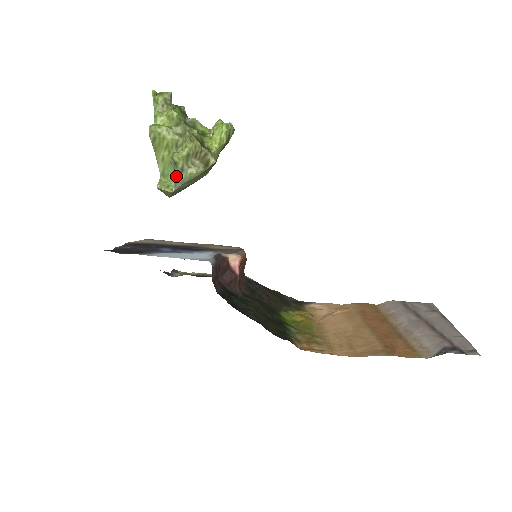
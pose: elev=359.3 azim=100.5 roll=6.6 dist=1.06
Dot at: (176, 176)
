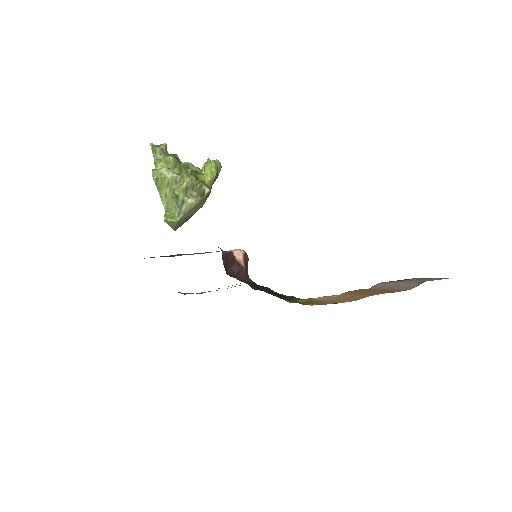
Dot at: (178, 208)
